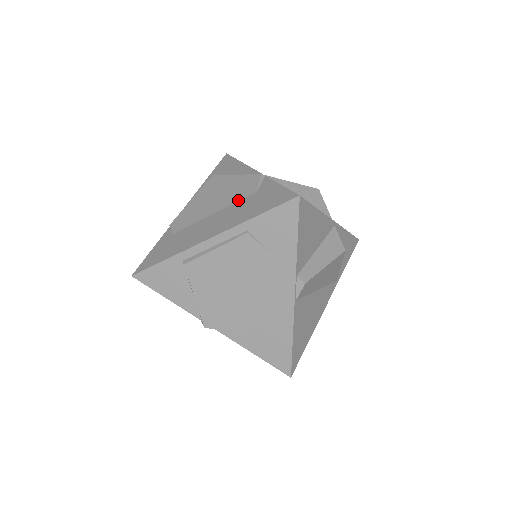
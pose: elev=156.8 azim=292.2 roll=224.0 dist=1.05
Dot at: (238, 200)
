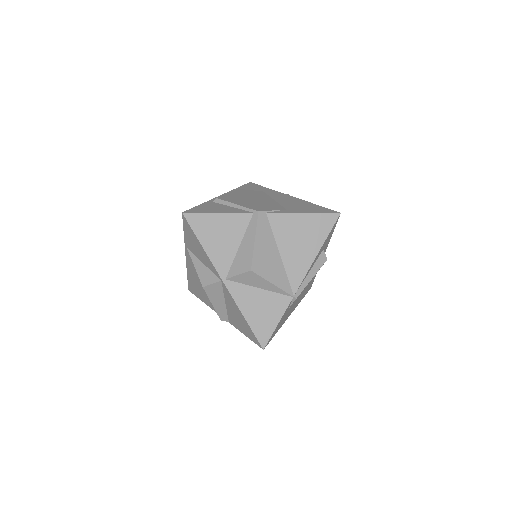
Dot at: occluded
